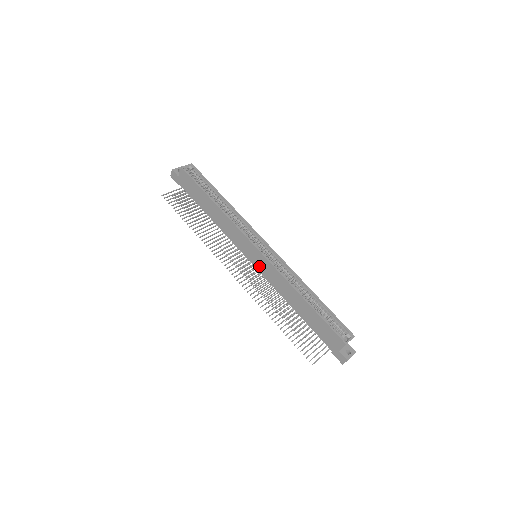
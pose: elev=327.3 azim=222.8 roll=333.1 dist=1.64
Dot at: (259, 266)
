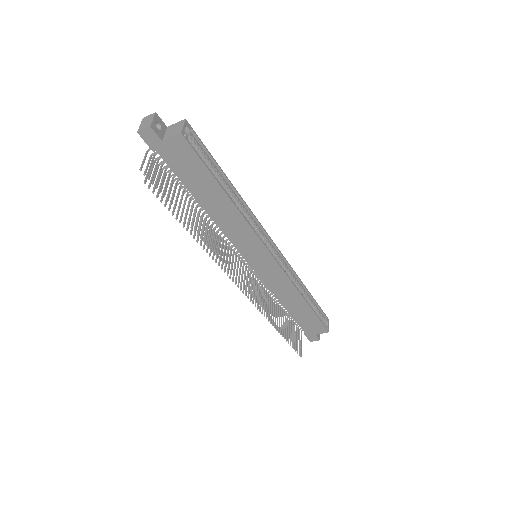
Dot at: (261, 269)
